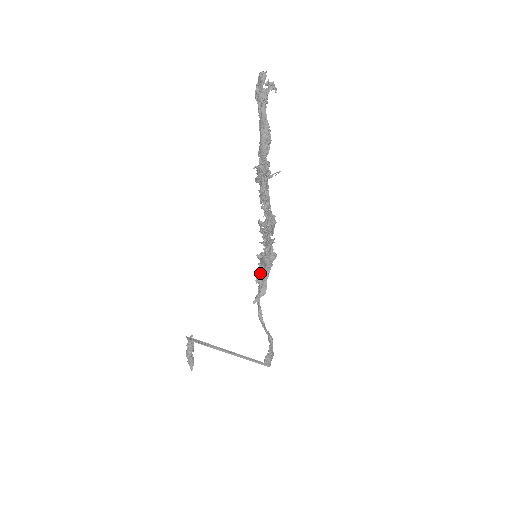
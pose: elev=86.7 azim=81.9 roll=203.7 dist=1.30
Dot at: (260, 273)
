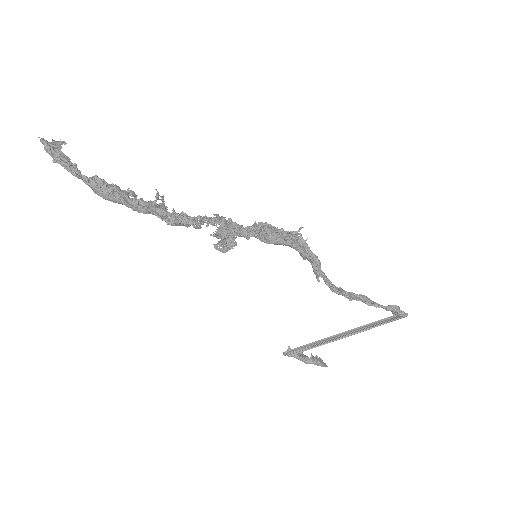
Dot at: occluded
